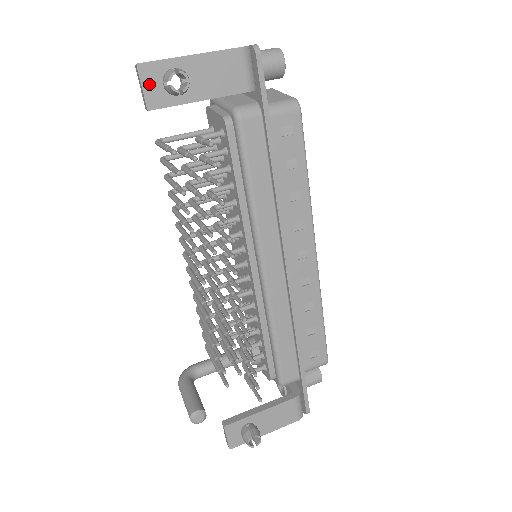
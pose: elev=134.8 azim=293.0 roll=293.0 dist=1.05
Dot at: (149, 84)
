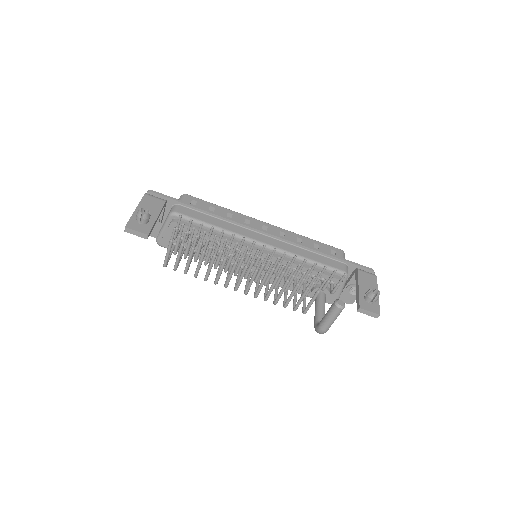
Dot at: (137, 228)
